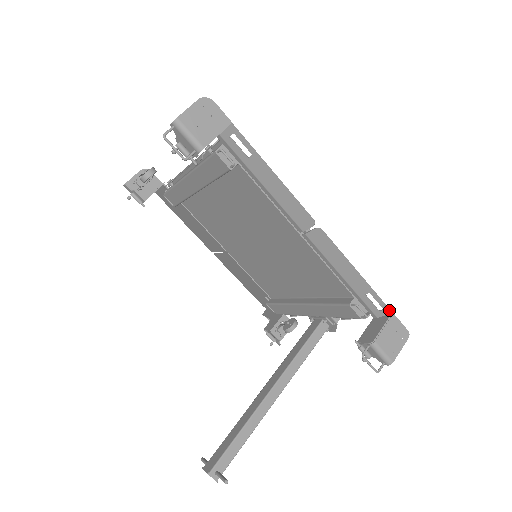
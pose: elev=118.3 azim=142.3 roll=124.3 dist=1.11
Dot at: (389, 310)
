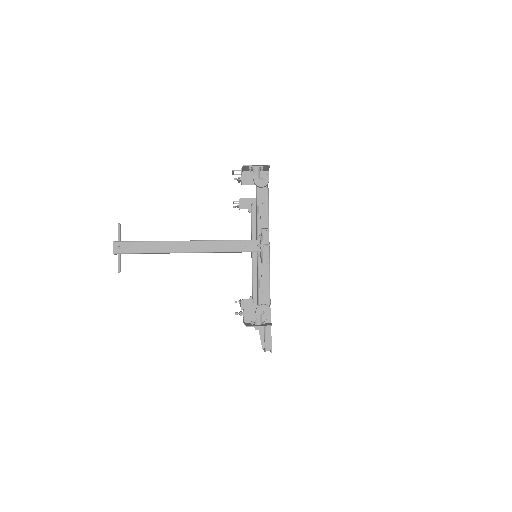
Dot at: (268, 171)
